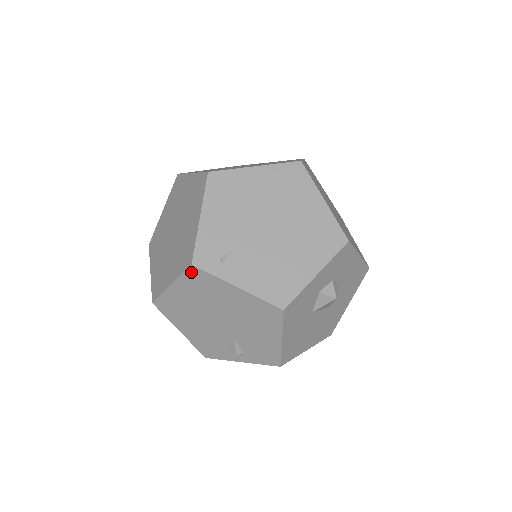
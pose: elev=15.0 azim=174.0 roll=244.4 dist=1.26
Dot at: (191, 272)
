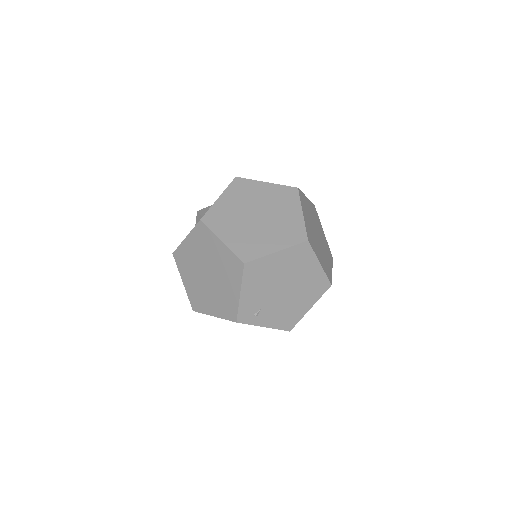
Dot at: occluded
